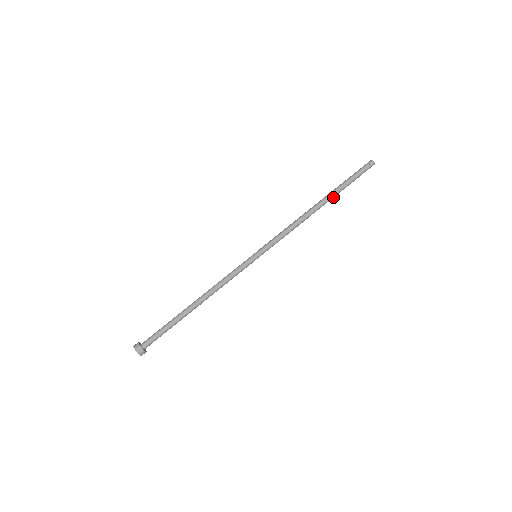
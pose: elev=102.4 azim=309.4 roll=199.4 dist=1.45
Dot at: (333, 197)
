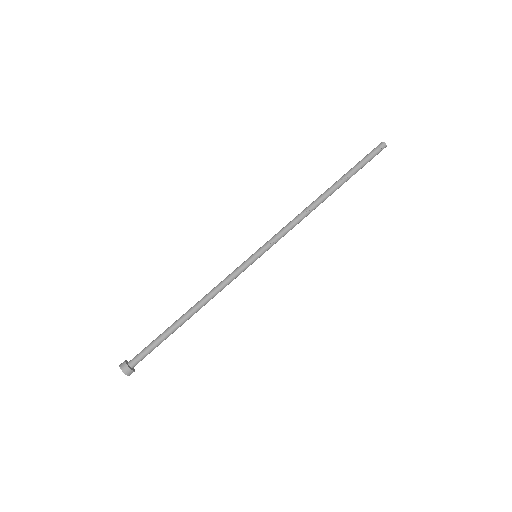
Dot at: (340, 186)
